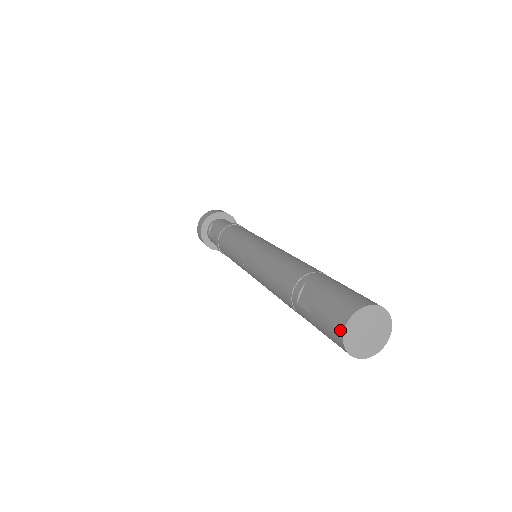
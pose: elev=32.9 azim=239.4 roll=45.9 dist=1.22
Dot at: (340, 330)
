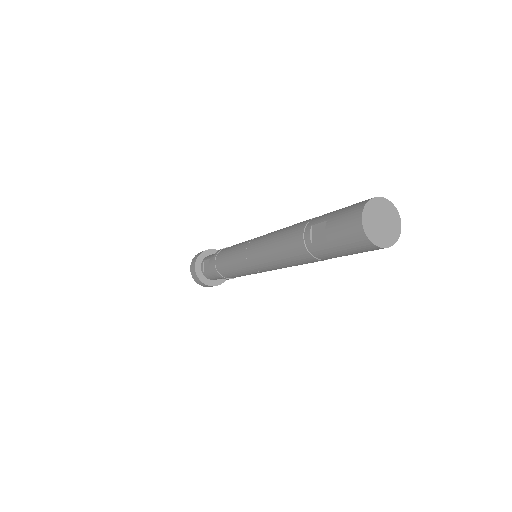
Dot at: (359, 227)
